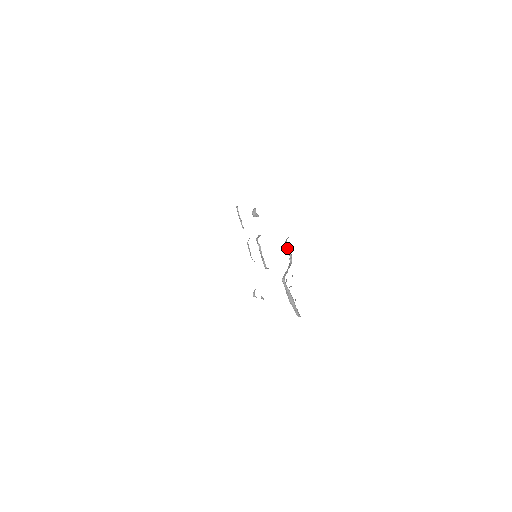
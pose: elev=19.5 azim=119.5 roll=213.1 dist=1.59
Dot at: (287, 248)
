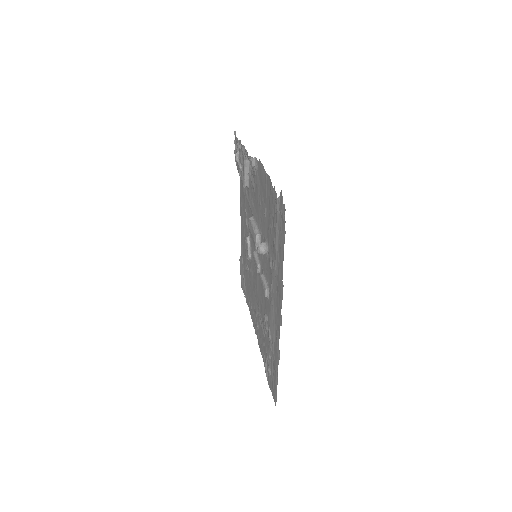
Dot at: occluded
